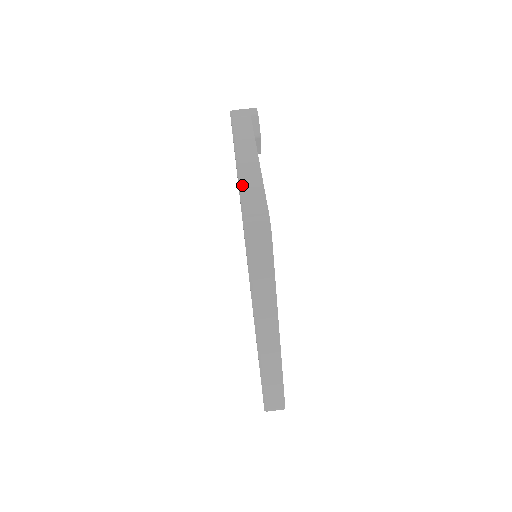
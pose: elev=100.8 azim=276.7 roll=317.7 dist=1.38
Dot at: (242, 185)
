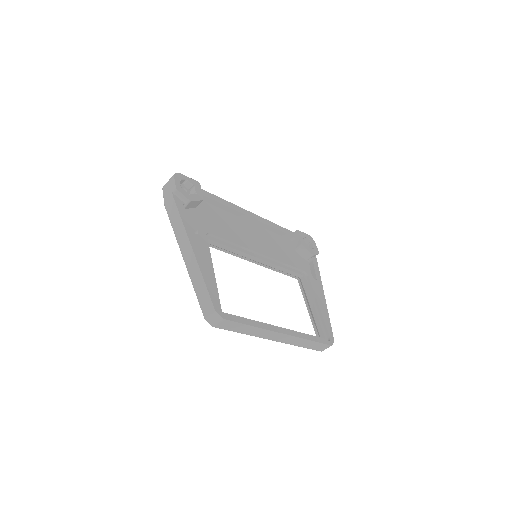
Dot at: (193, 284)
